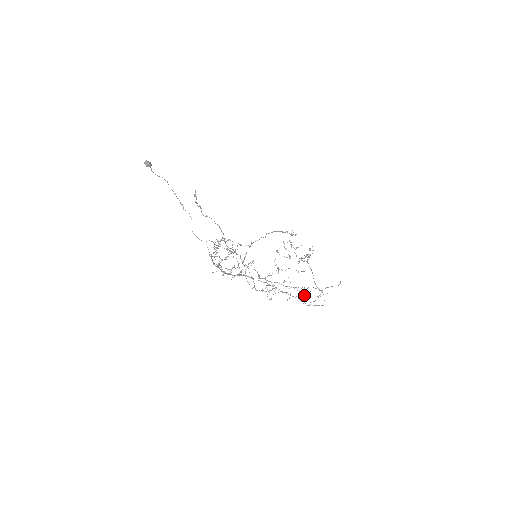
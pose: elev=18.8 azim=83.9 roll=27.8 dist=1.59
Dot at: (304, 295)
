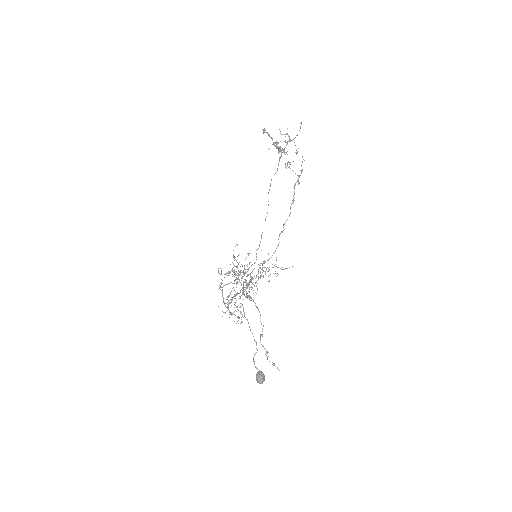
Dot at: occluded
